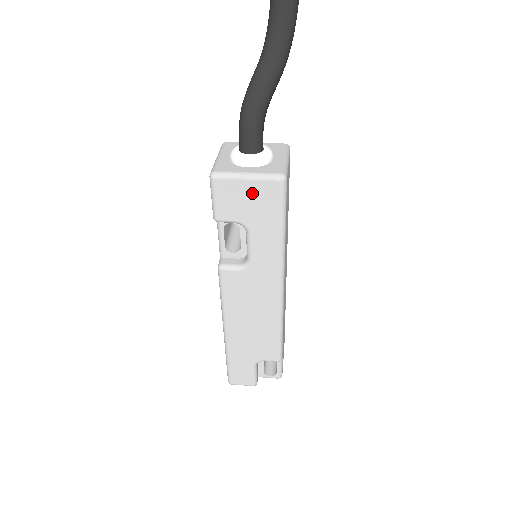
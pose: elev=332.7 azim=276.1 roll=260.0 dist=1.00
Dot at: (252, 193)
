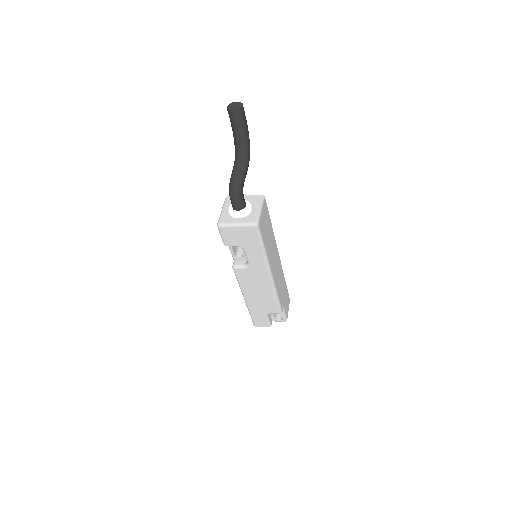
Dot at: (241, 233)
